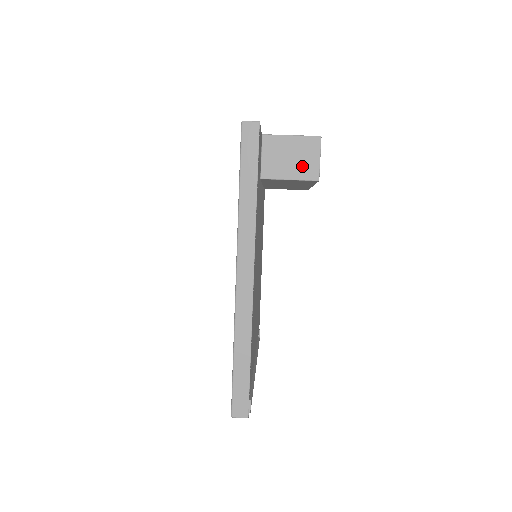
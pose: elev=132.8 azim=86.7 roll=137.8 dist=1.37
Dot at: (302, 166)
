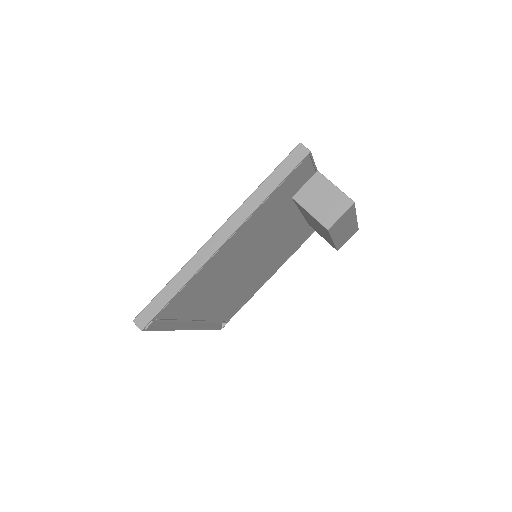
Dot at: (325, 211)
